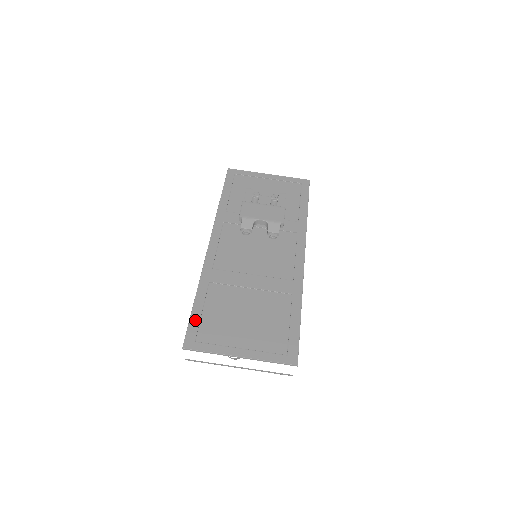
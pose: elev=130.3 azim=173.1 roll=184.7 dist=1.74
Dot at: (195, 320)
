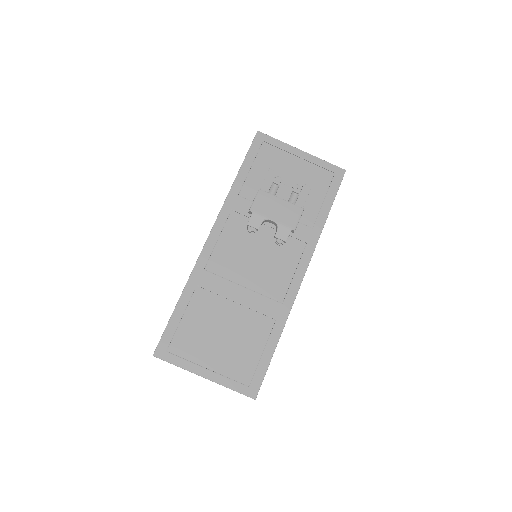
Dot at: (172, 328)
